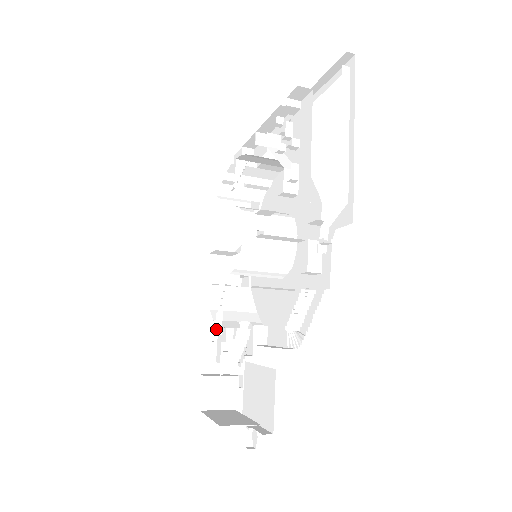
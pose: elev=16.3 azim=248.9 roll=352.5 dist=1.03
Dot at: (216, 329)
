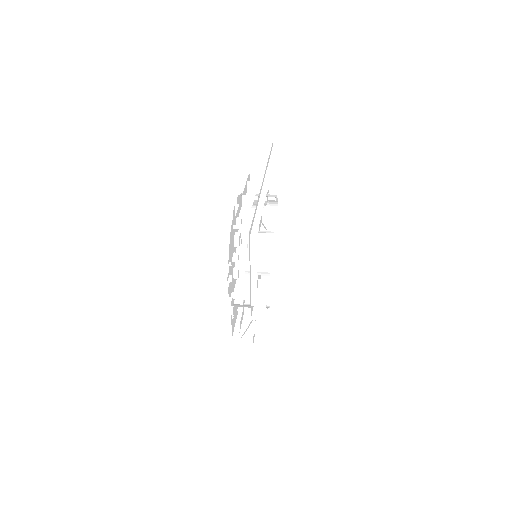
Dot at: occluded
